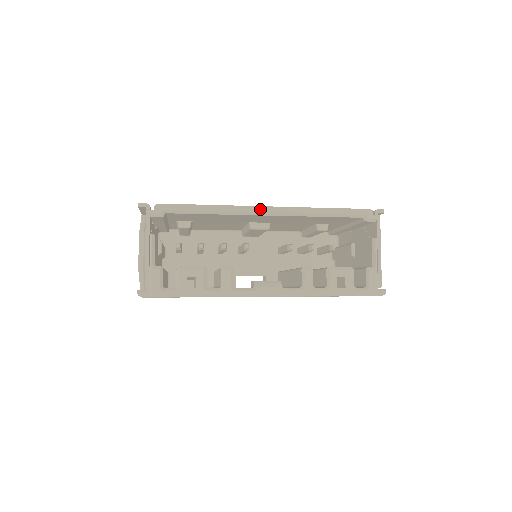
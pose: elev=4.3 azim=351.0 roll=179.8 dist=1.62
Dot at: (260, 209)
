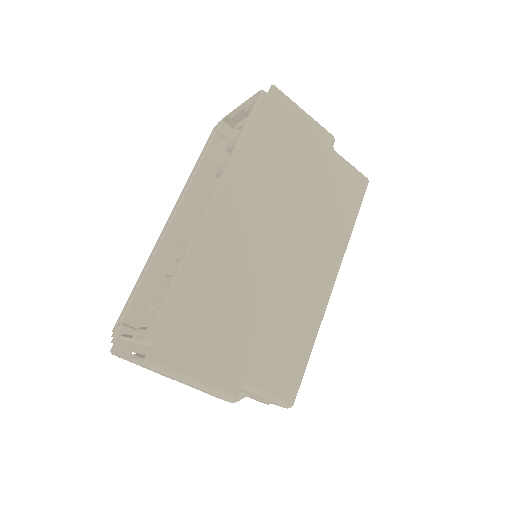
Dot at: (165, 228)
